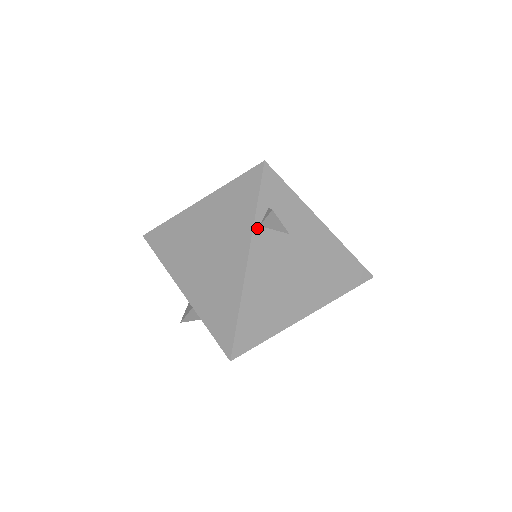
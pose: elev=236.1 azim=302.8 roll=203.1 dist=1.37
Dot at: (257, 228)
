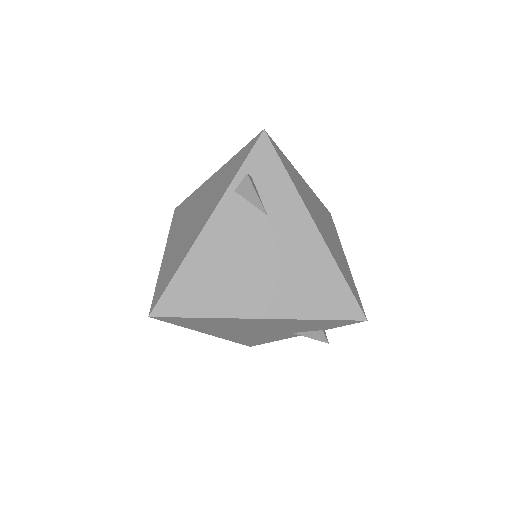
Dot at: (231, 192)
